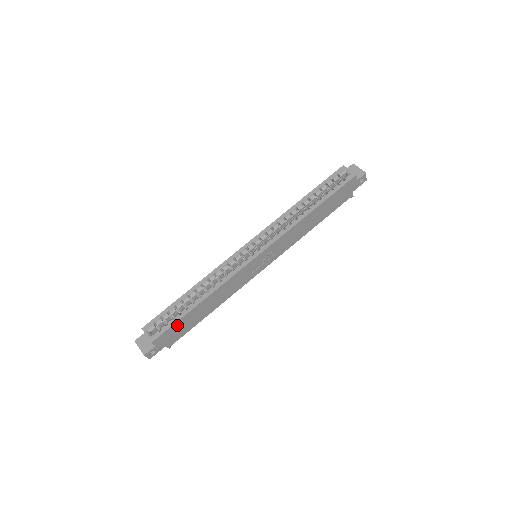
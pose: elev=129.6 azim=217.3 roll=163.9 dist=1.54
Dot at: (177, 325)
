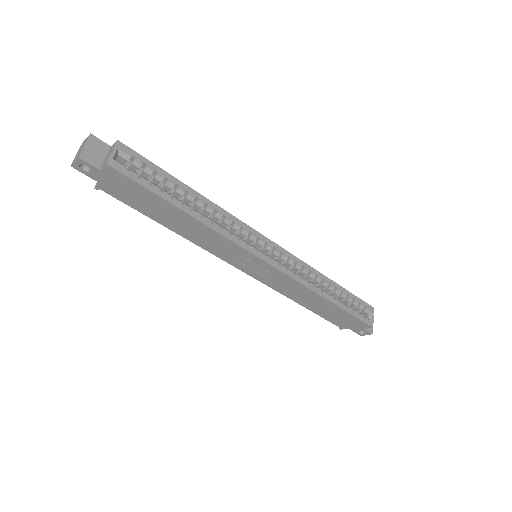
Dot at: (143, 192)
